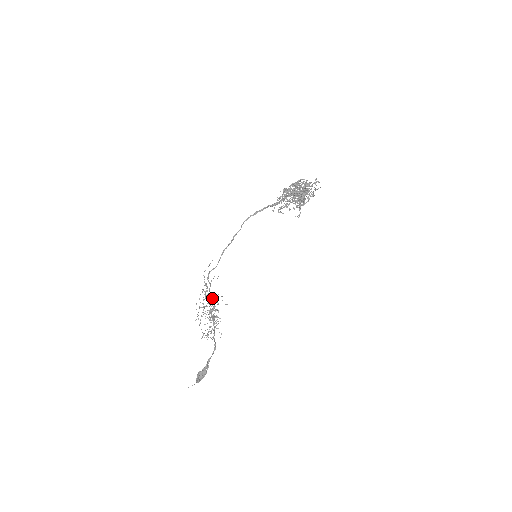
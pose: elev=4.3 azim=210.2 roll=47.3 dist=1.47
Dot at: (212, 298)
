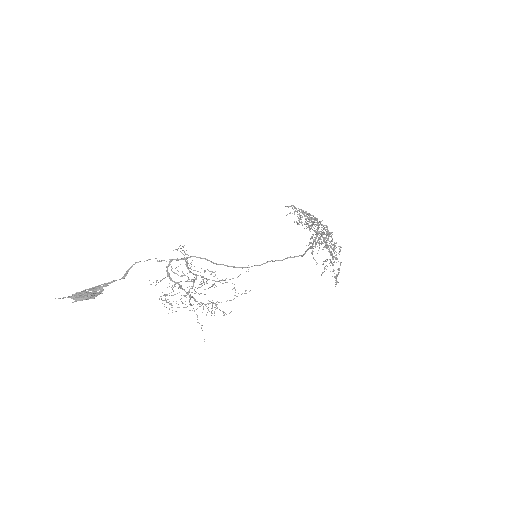
Dot at: (187, 258)
